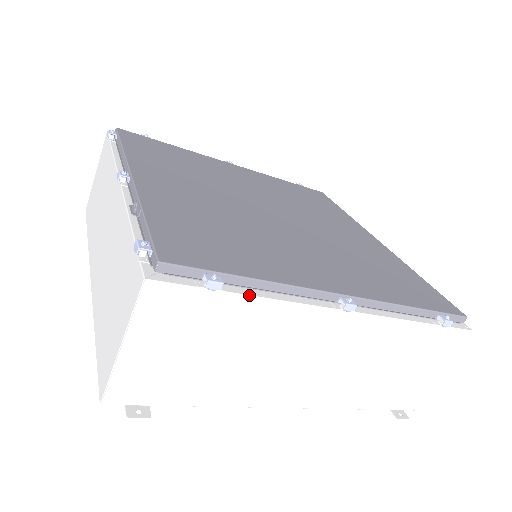
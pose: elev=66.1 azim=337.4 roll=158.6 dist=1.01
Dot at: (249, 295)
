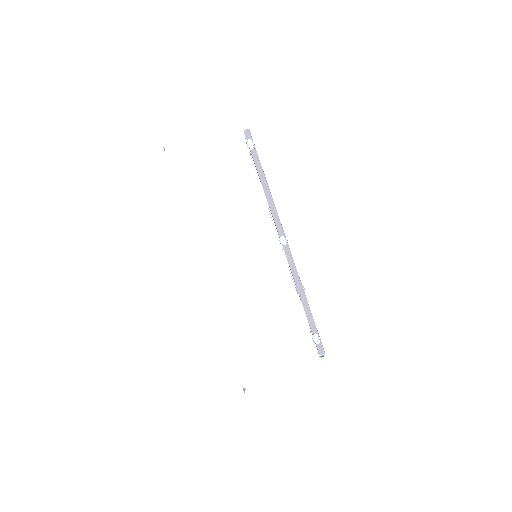
Dot at: occluded
